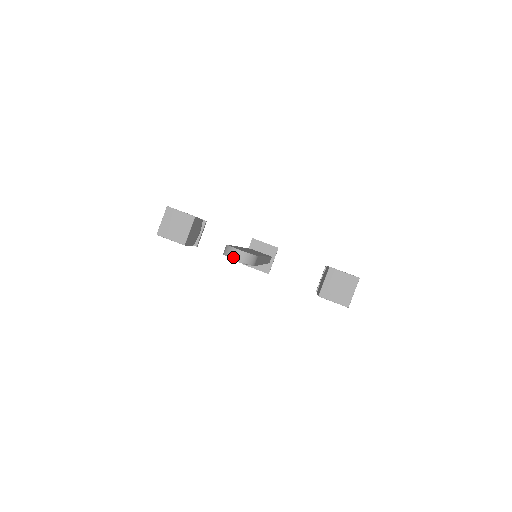
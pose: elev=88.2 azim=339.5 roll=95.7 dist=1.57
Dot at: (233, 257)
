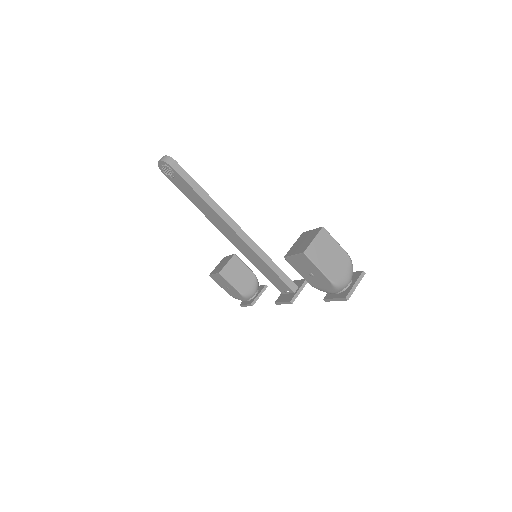
Dot at: (158, 162)
